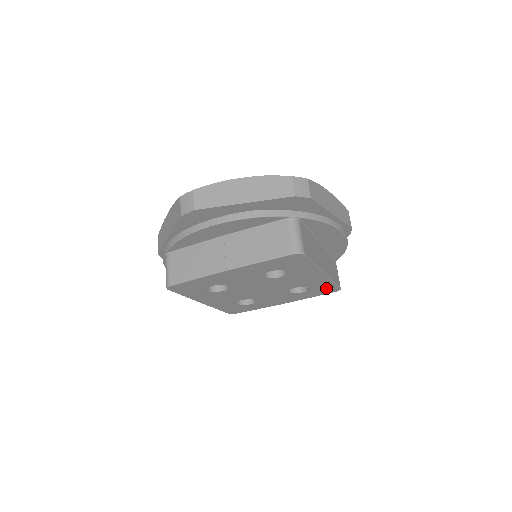
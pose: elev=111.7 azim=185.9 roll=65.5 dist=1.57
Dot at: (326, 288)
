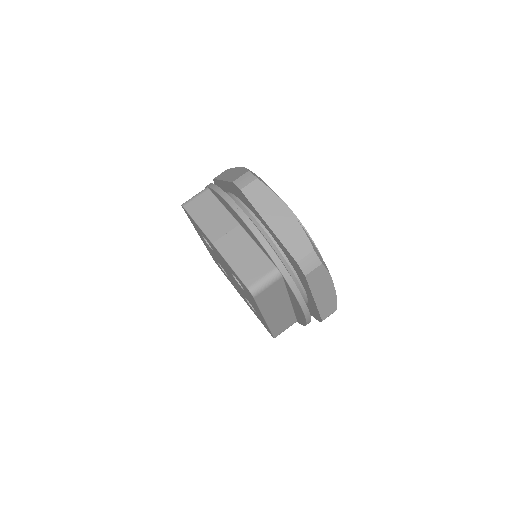
Dot at: occluded
